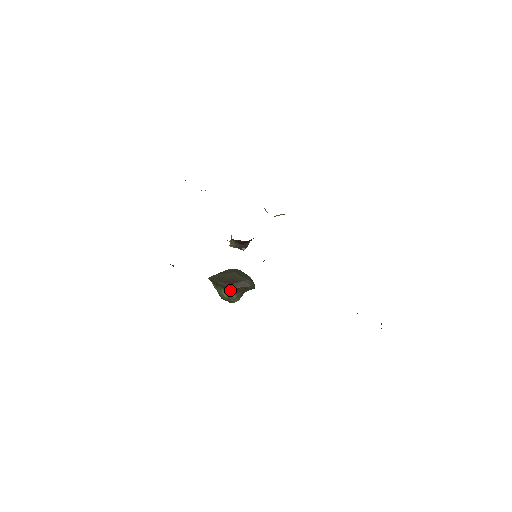
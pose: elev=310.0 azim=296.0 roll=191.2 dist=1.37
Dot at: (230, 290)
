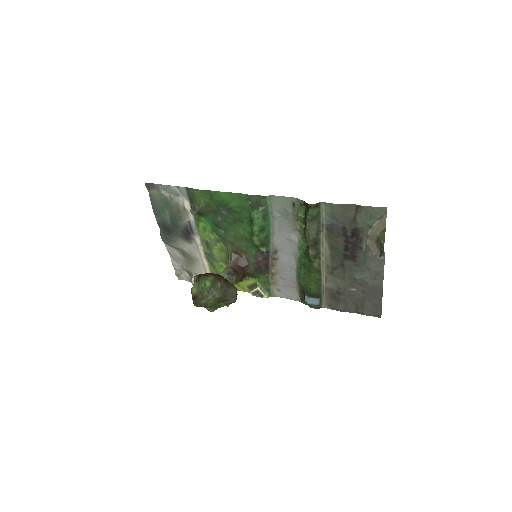
Dot at: (218, 277)
